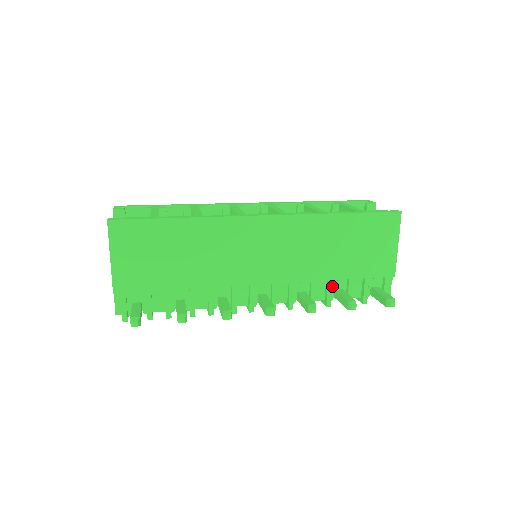
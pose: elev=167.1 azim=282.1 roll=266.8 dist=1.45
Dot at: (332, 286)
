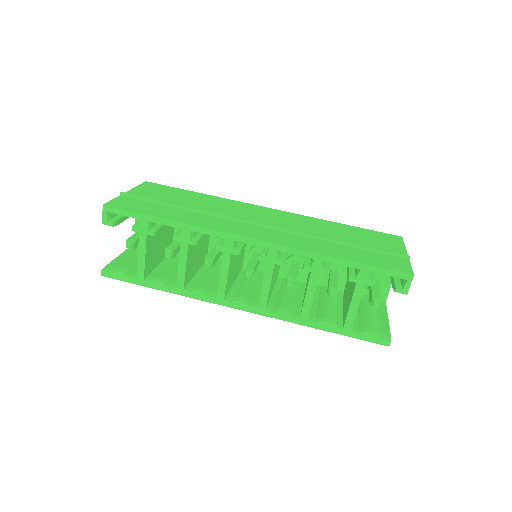
Dot at: occluded
